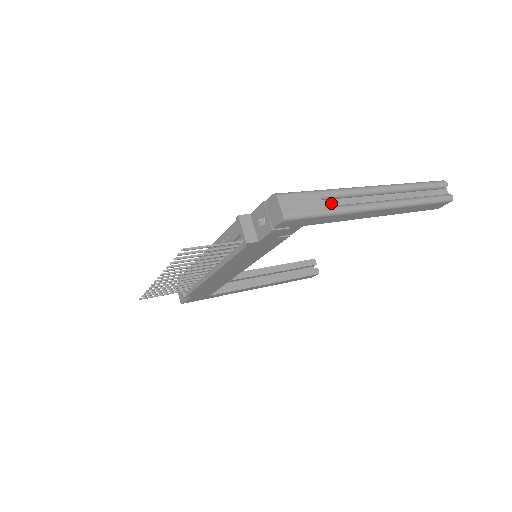
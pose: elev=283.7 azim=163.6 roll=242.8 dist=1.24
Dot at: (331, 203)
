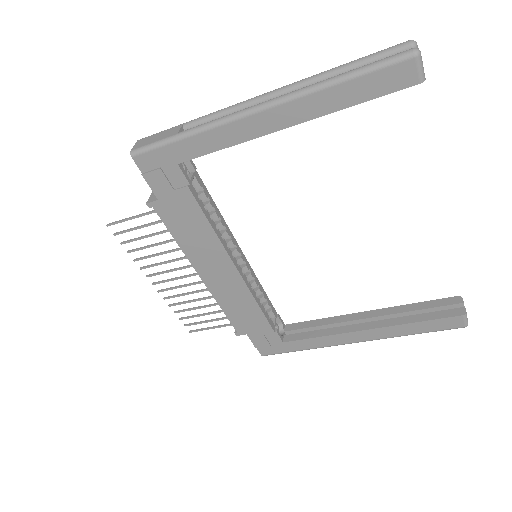
Dot at: occluded
